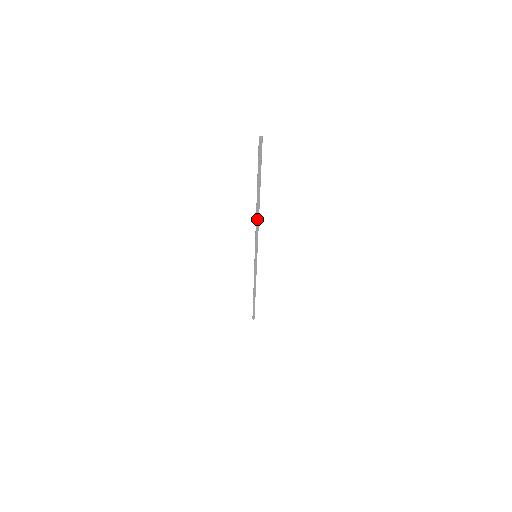
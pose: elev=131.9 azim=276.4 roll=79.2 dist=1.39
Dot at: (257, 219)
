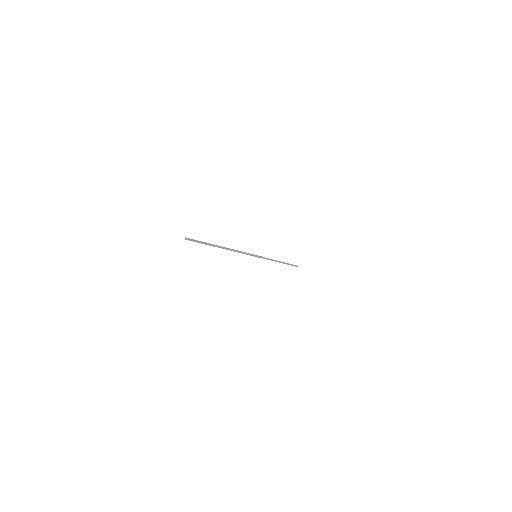
Dot at: occluded
